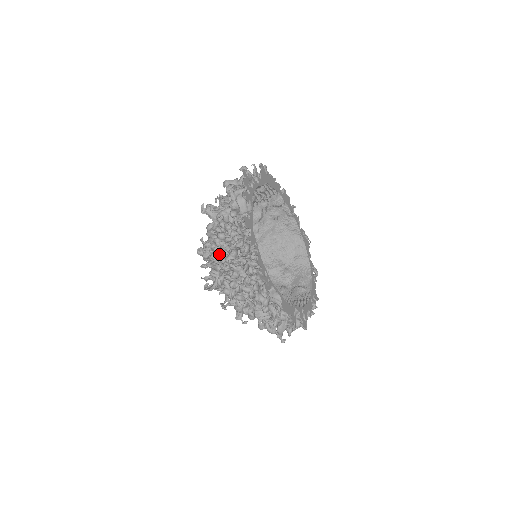
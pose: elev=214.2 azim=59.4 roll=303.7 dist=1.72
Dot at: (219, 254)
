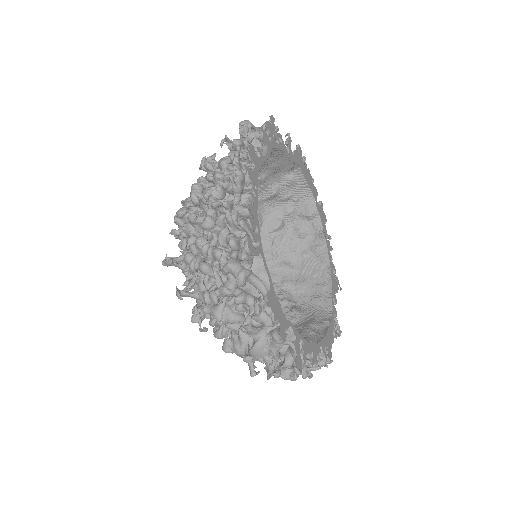
Dot at: (197, 193)
